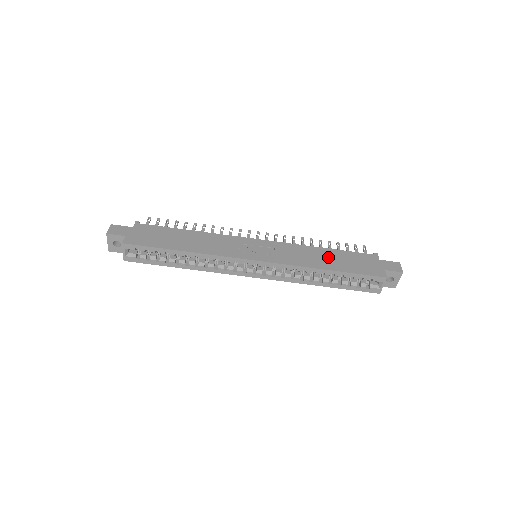
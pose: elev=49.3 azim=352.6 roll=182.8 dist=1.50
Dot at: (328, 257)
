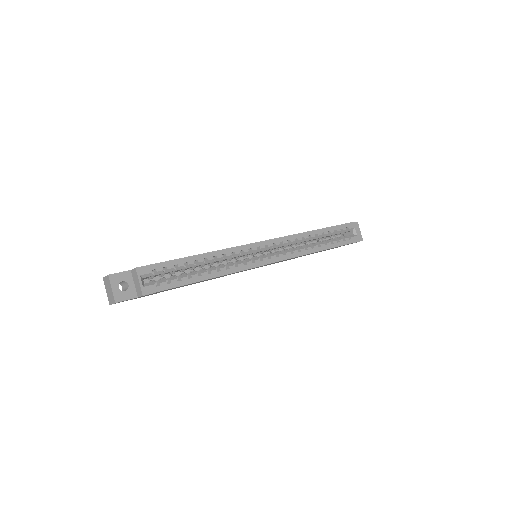
Dot at: occluded
